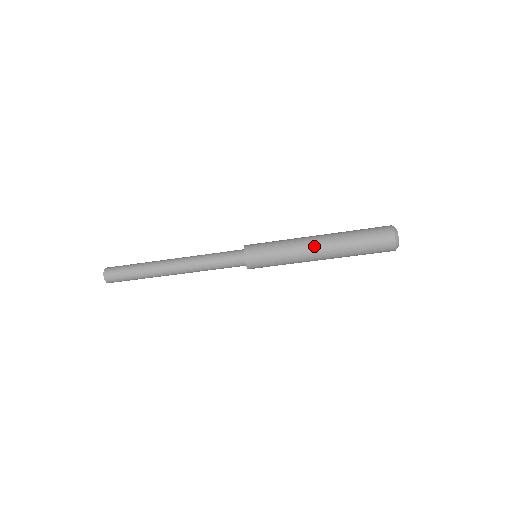
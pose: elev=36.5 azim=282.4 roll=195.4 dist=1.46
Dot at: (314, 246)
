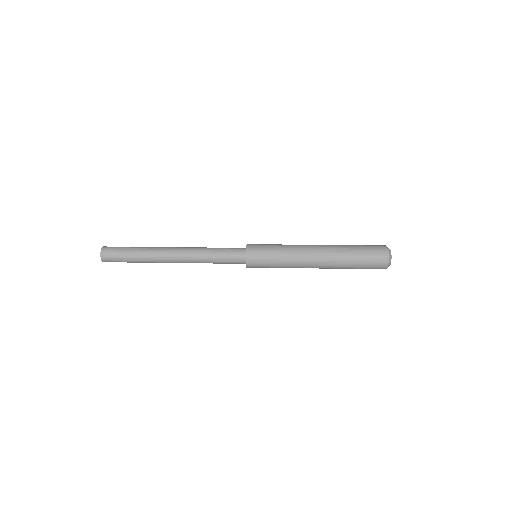
Dot at: (314, 256)
